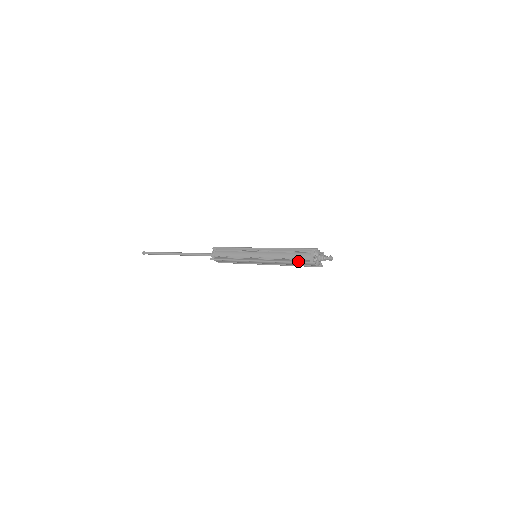
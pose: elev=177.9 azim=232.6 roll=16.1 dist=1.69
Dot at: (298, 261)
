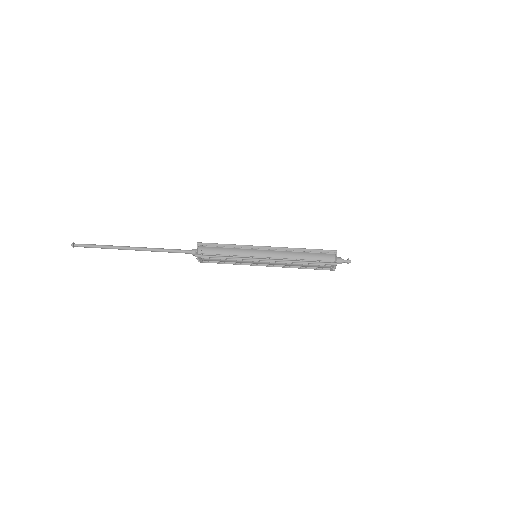
Dot at: (316, 269)
